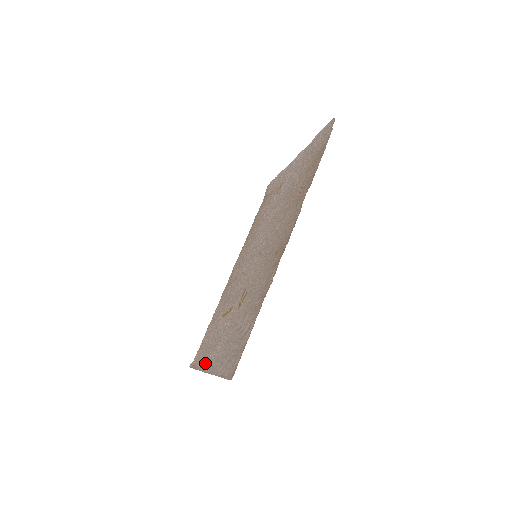
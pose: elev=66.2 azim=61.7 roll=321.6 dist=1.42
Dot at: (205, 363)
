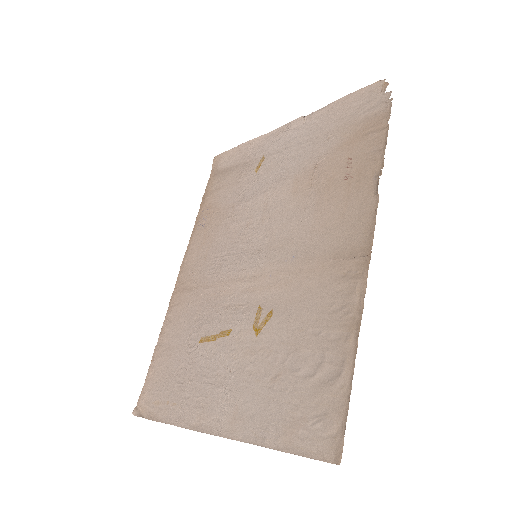
Dot at: (191, 415)
